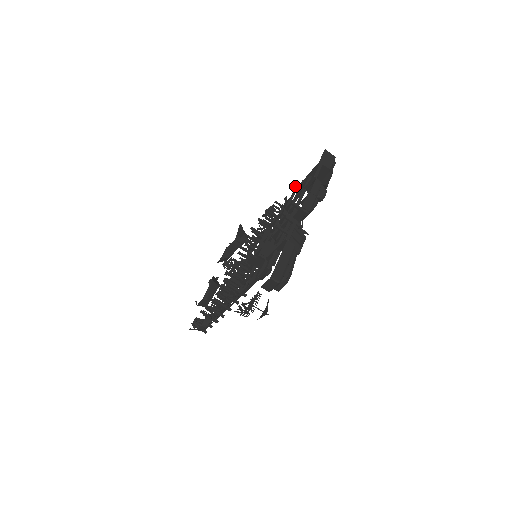
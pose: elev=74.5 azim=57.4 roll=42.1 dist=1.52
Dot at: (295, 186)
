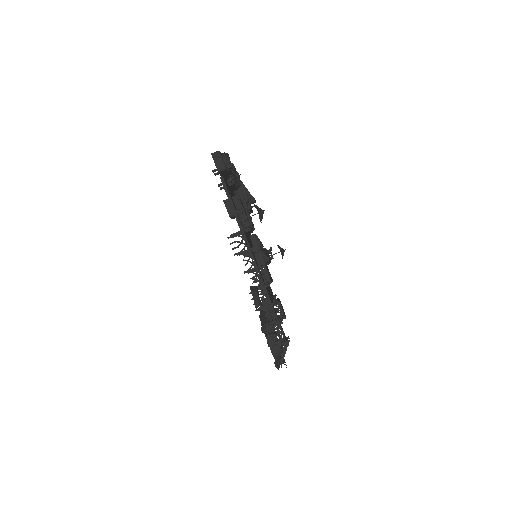
Dot at: occluded
